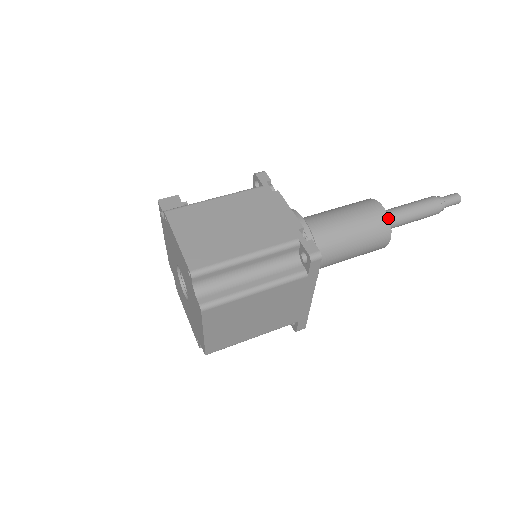
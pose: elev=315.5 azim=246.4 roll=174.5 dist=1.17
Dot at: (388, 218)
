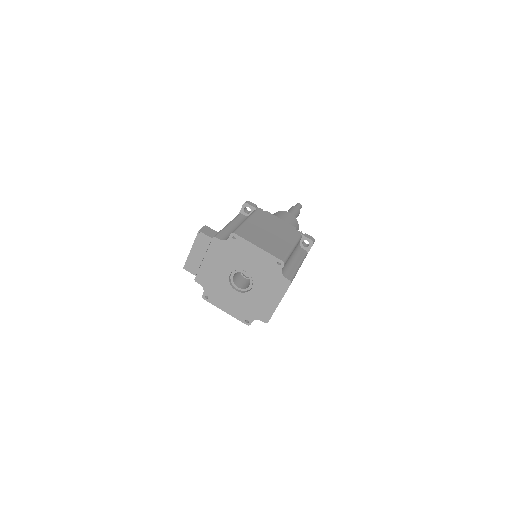
Dot at: occluded
